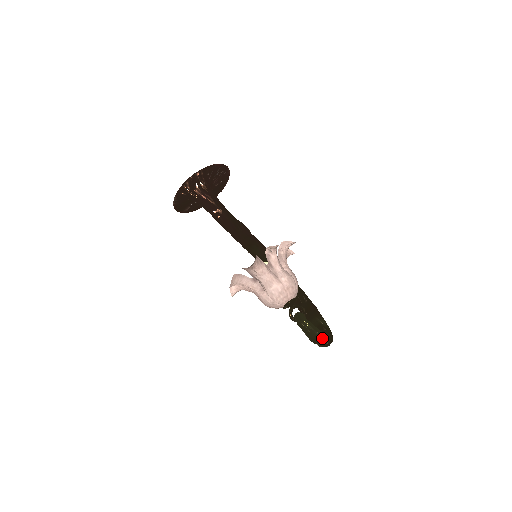
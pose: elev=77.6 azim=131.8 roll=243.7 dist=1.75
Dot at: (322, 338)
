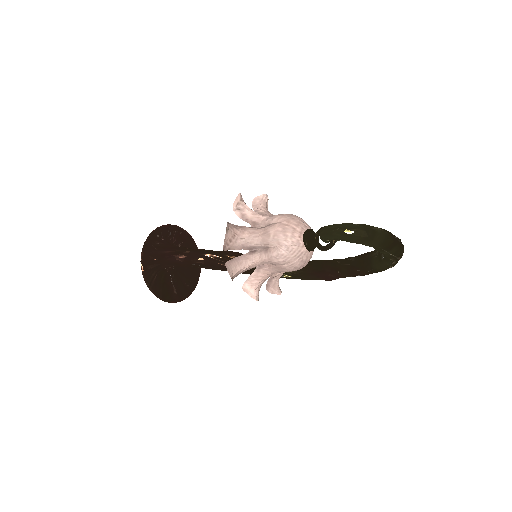
Dot at: (371, 228)
